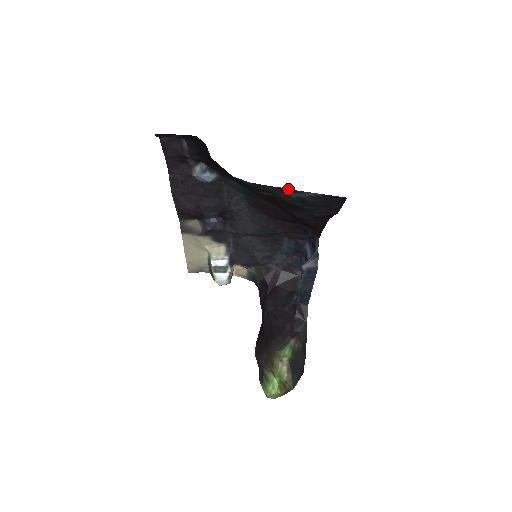
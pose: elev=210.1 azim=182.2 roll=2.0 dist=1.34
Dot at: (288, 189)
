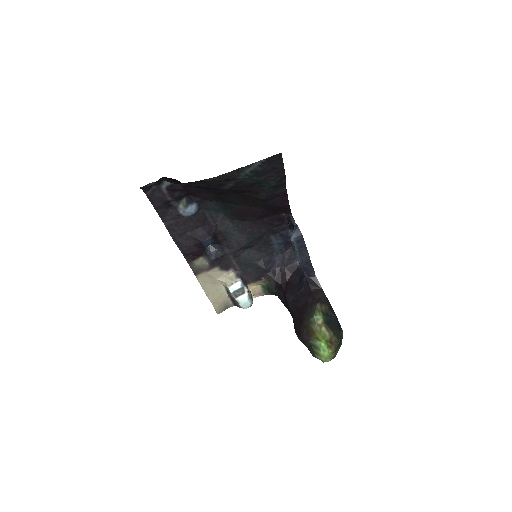
Dot at: (241, 168)
